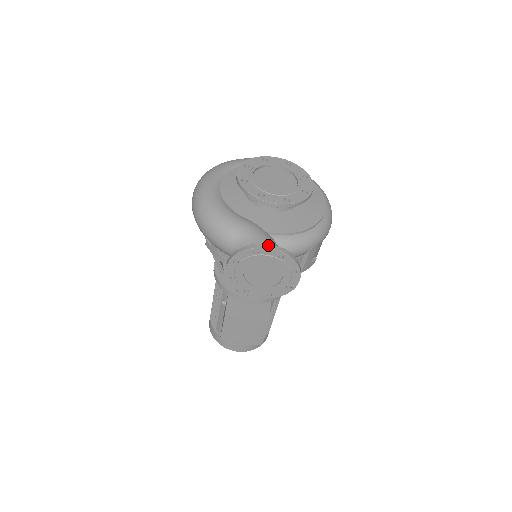
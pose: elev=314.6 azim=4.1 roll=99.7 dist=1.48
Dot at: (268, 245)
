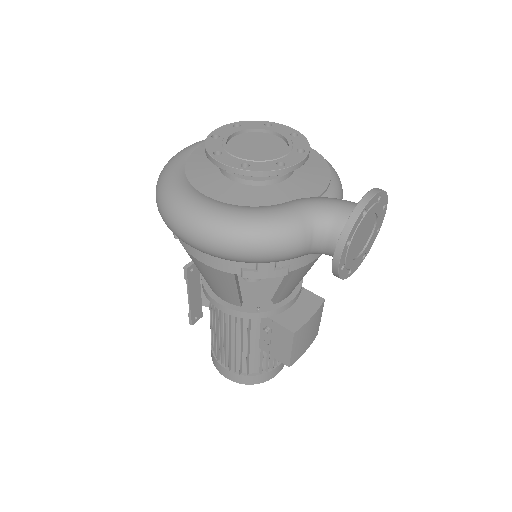
Dot at: (368, 195)
